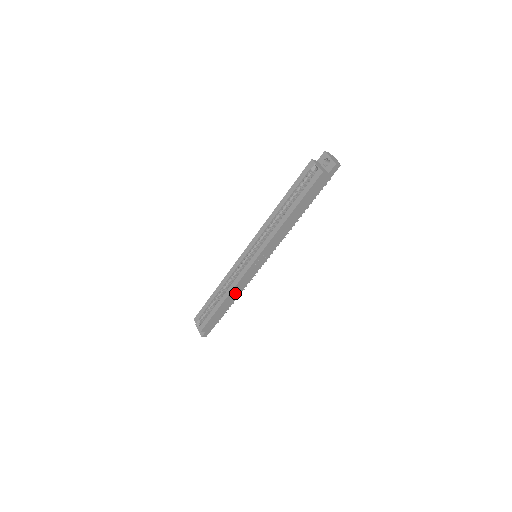
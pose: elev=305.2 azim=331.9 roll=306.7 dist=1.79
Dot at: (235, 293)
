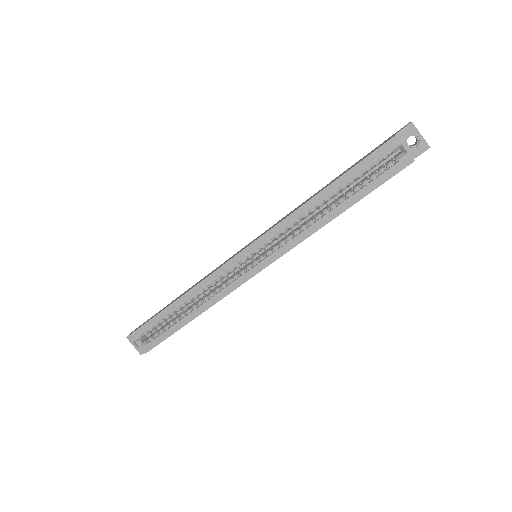
Dot at: occluded
